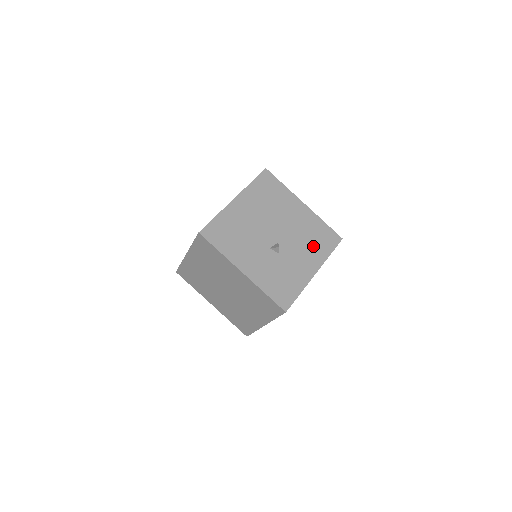
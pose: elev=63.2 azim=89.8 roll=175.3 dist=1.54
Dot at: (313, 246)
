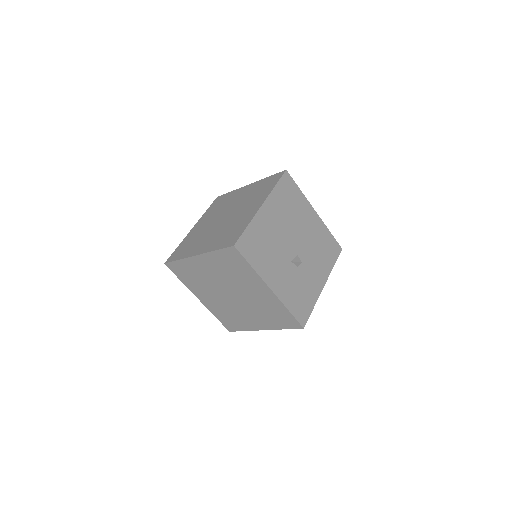
Dot at: (322, 257)
